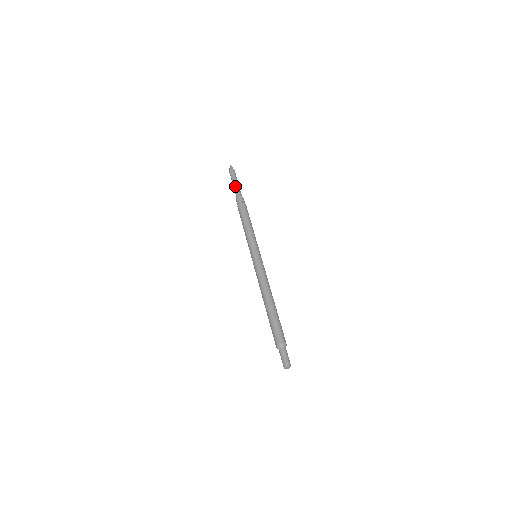
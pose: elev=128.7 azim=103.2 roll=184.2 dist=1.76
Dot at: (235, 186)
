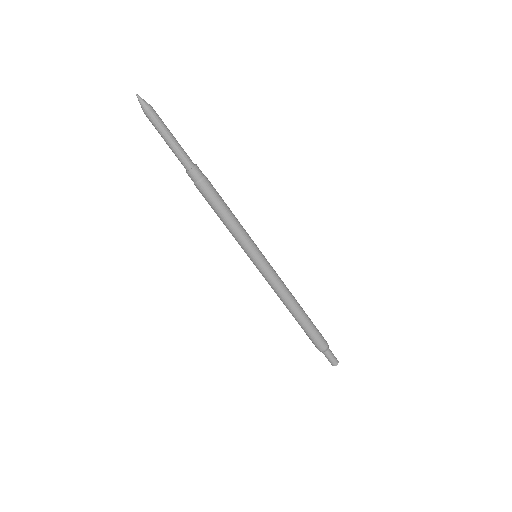
Dot at: (175, 146)
